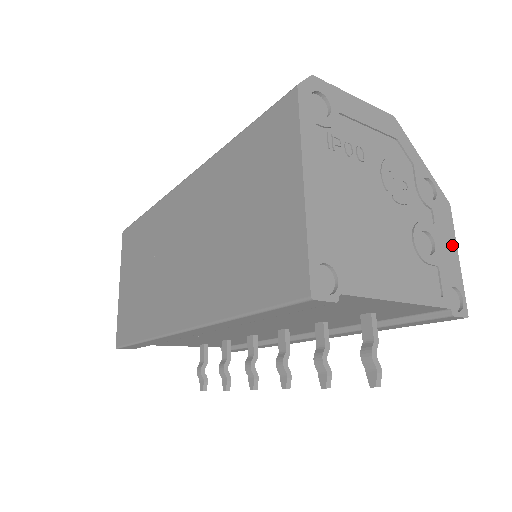
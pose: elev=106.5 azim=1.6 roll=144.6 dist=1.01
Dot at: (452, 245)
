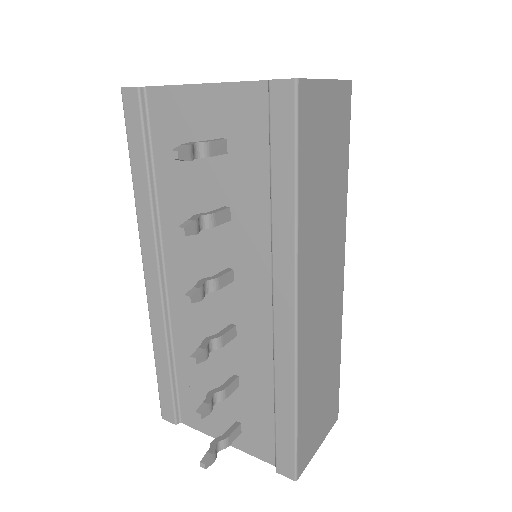
Dot at: occluded
